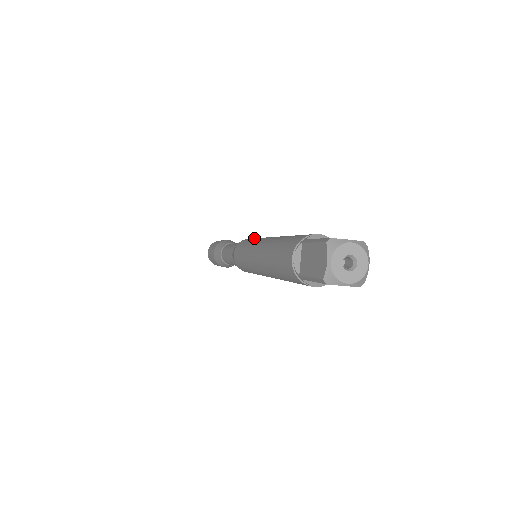
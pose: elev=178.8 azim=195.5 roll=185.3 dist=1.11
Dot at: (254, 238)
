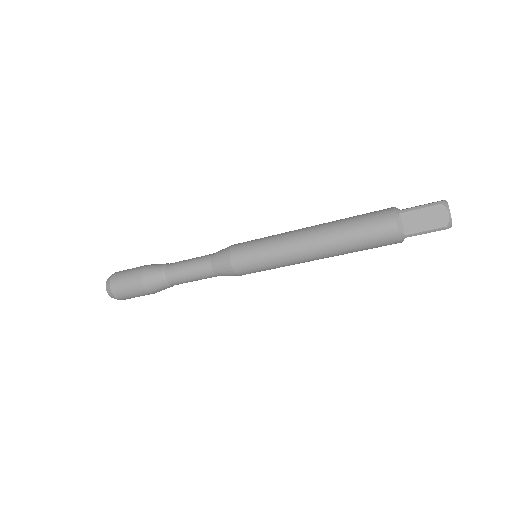
Dot at: occluded
